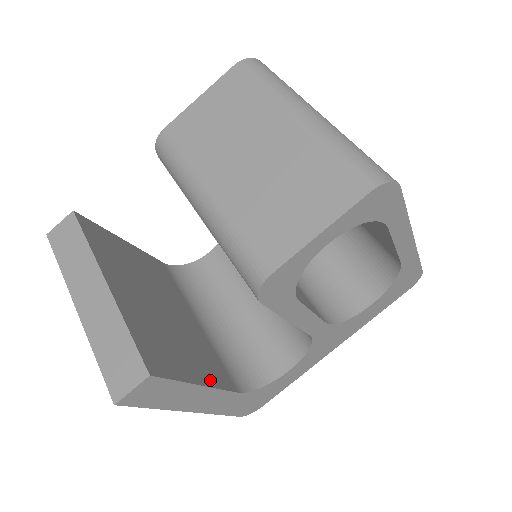
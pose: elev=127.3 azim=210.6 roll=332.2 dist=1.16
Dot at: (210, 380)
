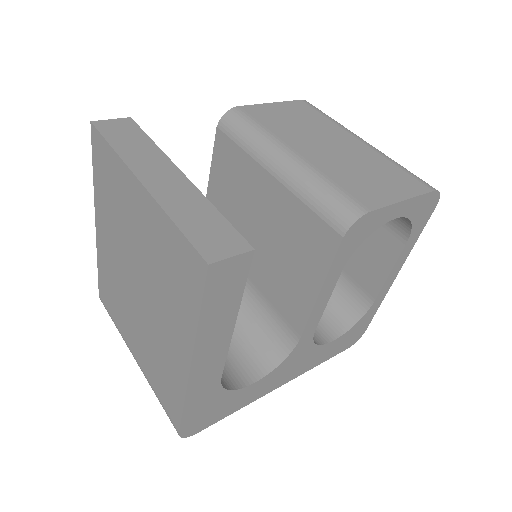
Dot at: occluded
